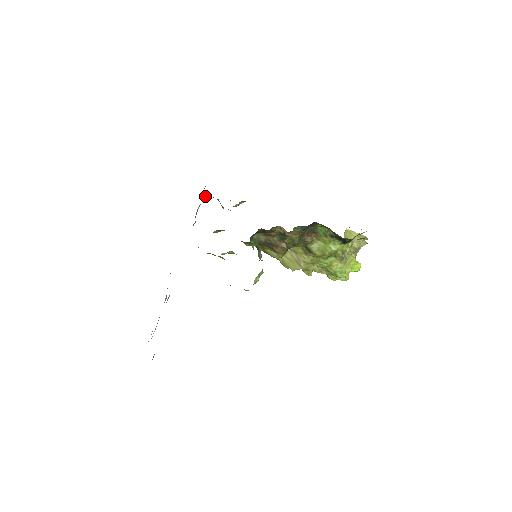
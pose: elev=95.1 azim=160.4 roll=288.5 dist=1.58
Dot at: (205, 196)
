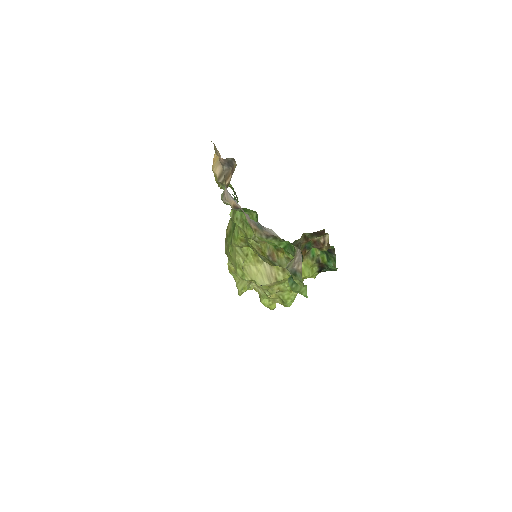
Dot at: (226, 158)
